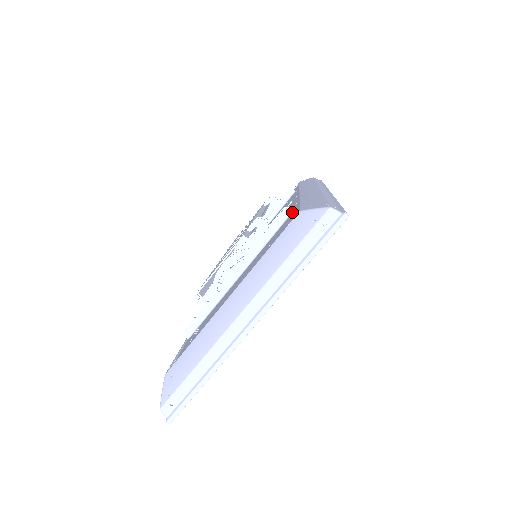
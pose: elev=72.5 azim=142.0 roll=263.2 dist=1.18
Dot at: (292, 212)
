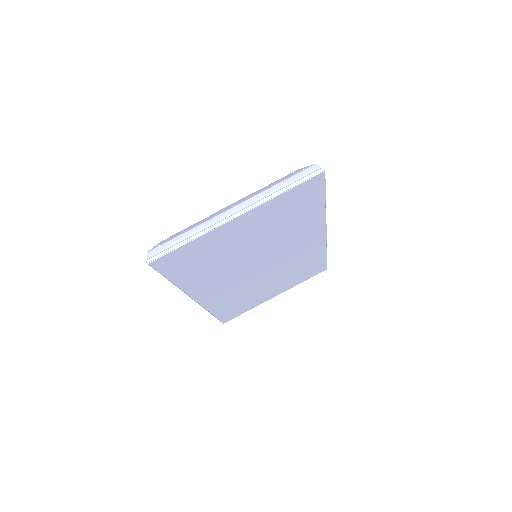
Dot at: occluded
